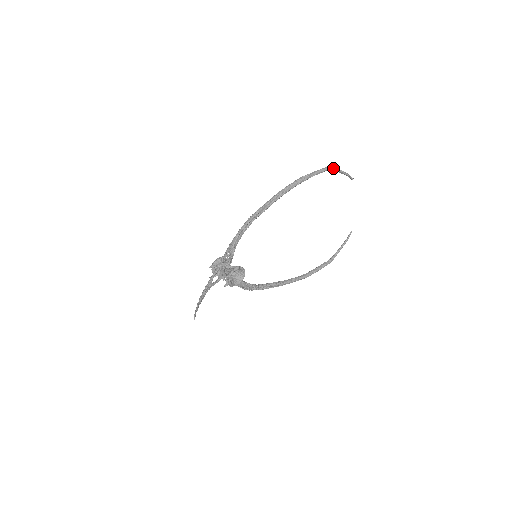
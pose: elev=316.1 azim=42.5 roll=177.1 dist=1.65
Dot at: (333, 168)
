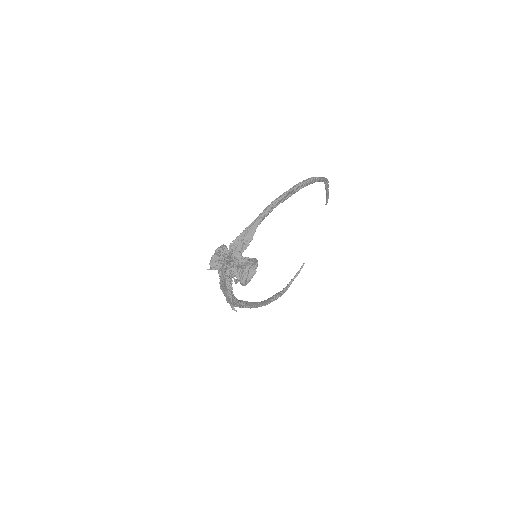
Dot at: (328, 182)
